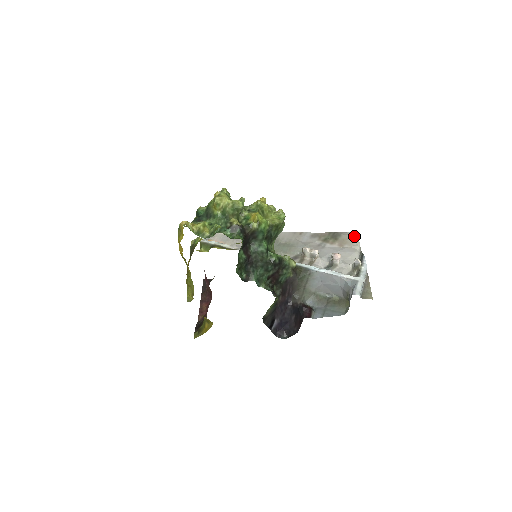
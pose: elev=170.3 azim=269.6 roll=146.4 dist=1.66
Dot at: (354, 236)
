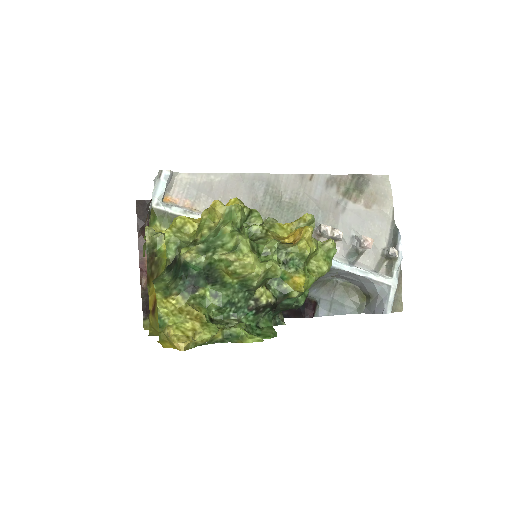
Dot at: (386, 186)
